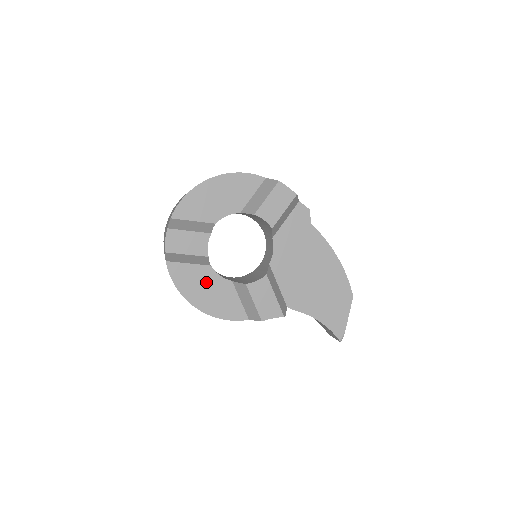
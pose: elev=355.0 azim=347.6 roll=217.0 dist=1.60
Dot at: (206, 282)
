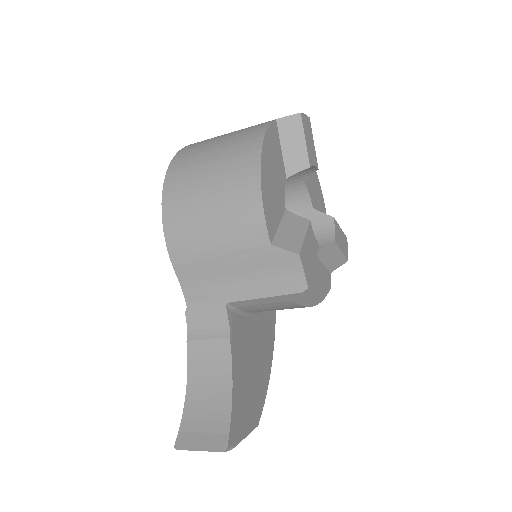
Dot at: (277, 173)
